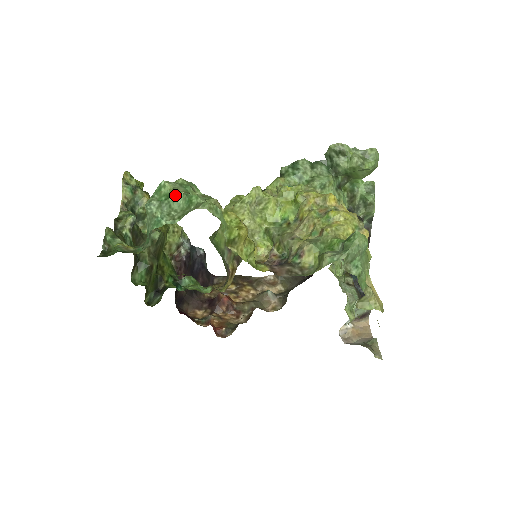
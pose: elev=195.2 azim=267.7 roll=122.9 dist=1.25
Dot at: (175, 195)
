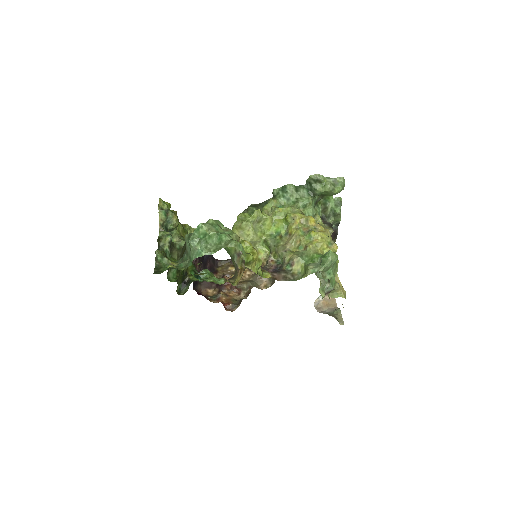
Dot at: (210, 235)
